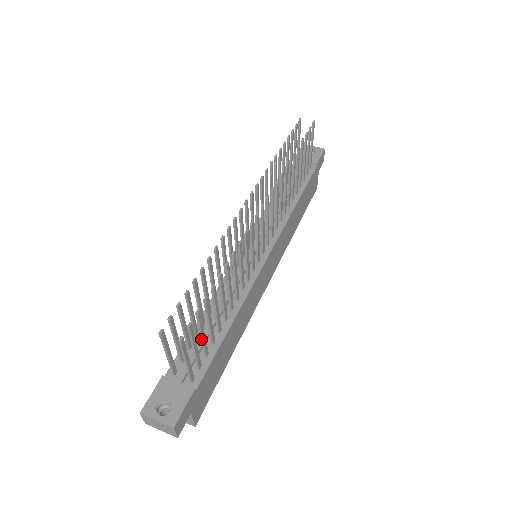
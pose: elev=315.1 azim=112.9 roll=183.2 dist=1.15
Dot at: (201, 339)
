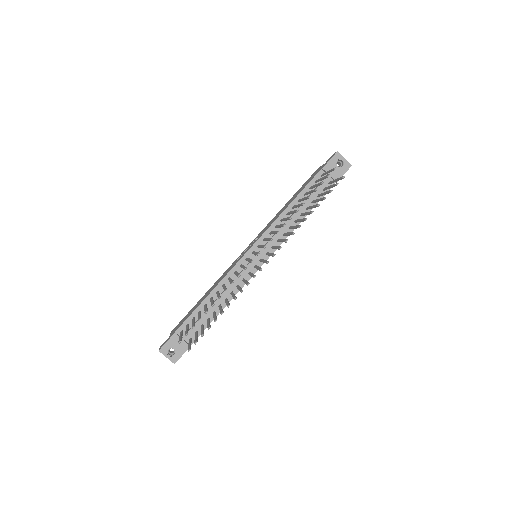
Dot at: (201, 330)
